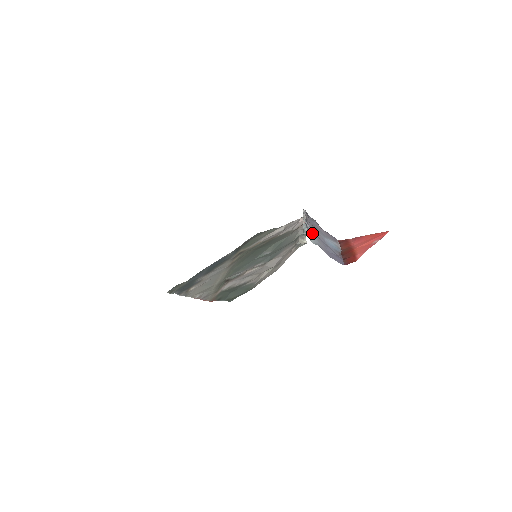
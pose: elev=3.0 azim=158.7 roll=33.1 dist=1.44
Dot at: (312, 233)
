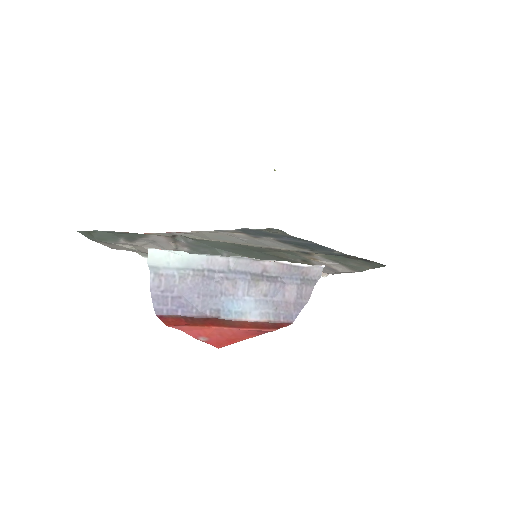
Dot at: (210, 269)
